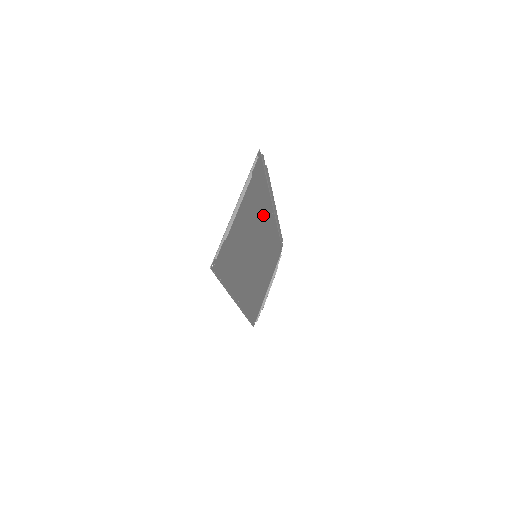
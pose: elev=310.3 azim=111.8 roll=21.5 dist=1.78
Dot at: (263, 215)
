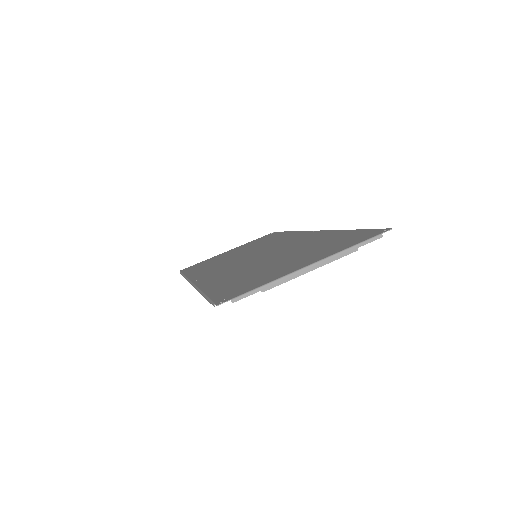
Dot at: (306, 240)
